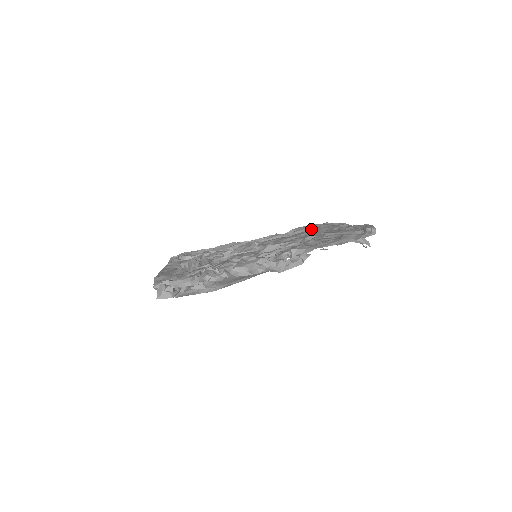
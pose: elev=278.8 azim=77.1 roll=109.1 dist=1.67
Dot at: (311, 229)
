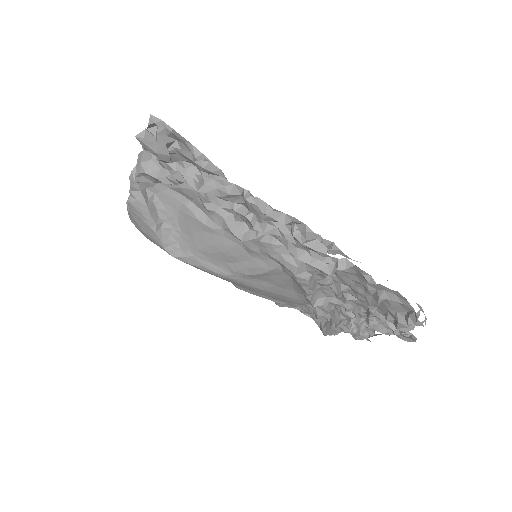
Dot at: occluded
